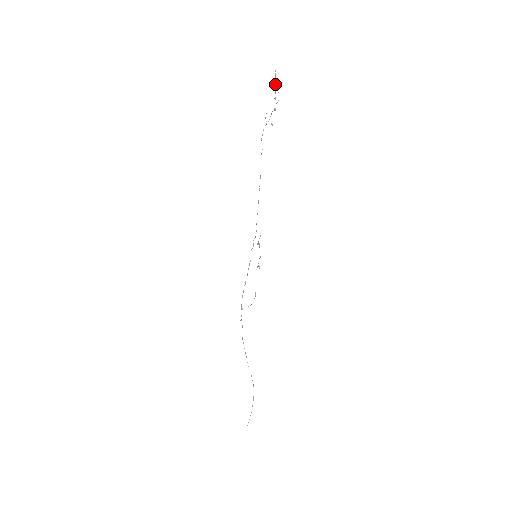
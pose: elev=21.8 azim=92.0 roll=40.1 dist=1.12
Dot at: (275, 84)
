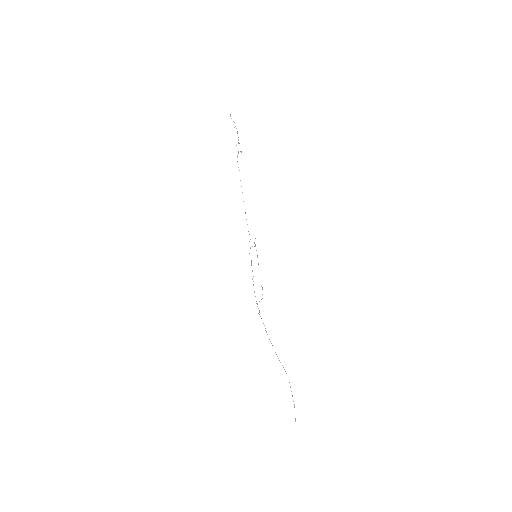
Dot at: occluded
